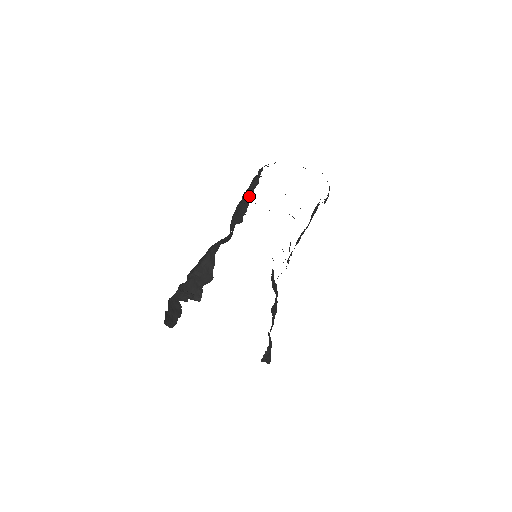
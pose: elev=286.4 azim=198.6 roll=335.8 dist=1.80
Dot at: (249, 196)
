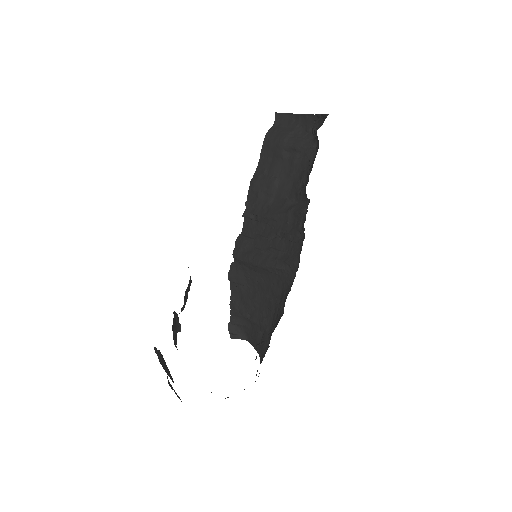
Dot at: occluded
